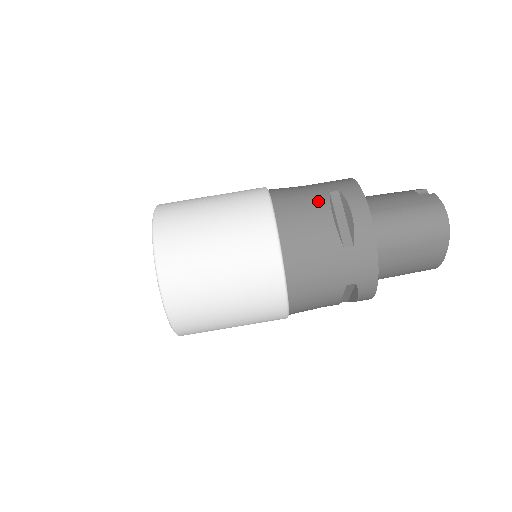
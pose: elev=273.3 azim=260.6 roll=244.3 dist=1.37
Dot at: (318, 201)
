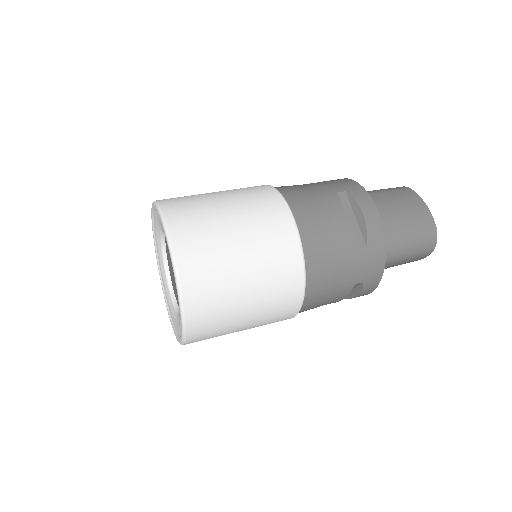
Dot at: occluded
